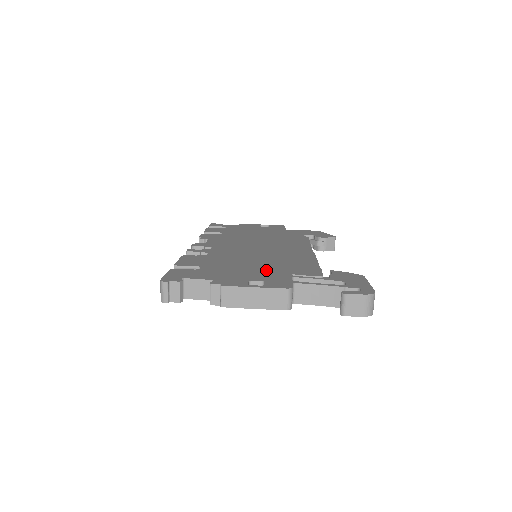
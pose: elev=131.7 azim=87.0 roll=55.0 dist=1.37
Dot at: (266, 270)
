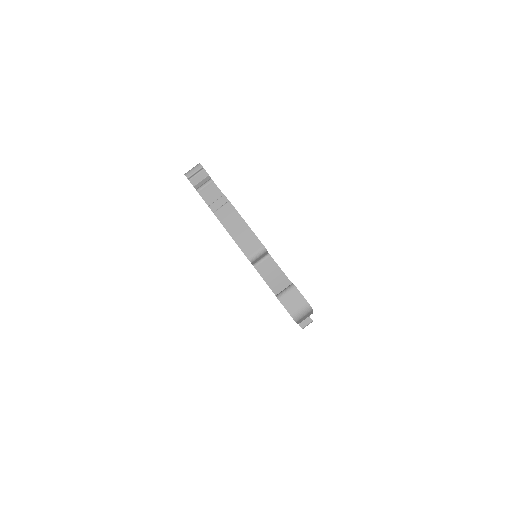
Dot at: occluded
